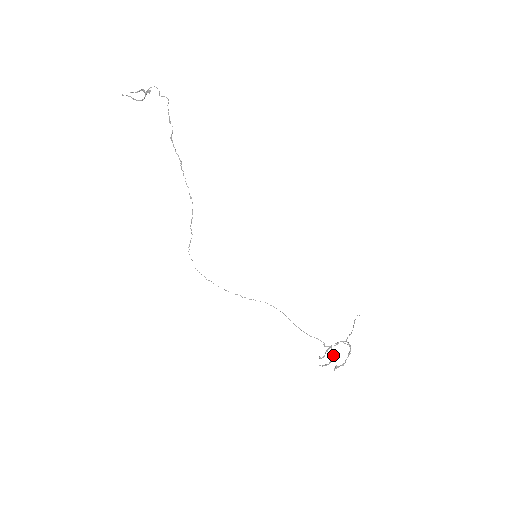
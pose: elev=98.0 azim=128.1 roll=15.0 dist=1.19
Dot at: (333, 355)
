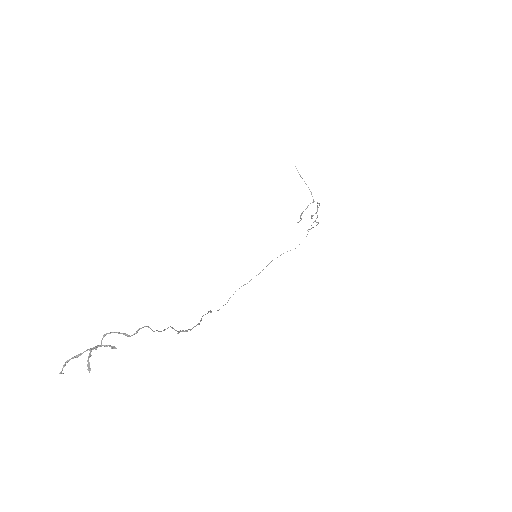
Dot at: (318, 223)
